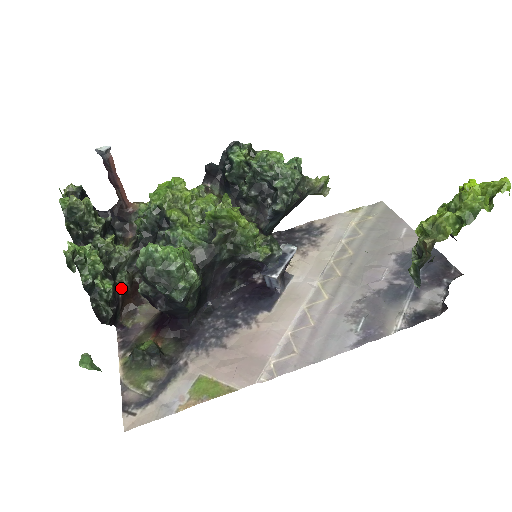
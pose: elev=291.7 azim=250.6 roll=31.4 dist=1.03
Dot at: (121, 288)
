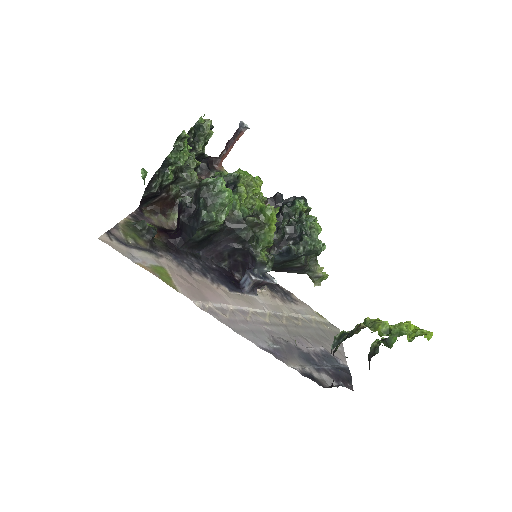
Dot at: (169, 192)
